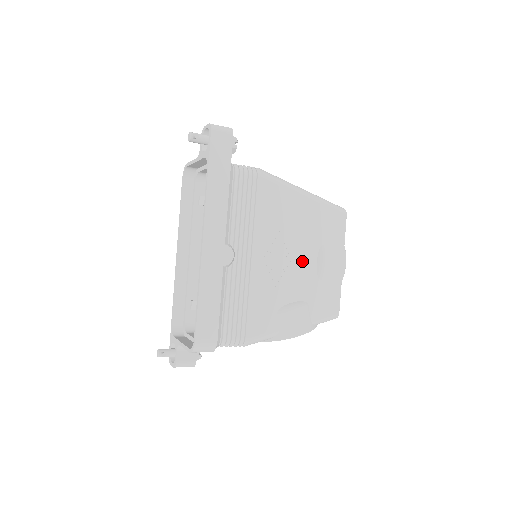
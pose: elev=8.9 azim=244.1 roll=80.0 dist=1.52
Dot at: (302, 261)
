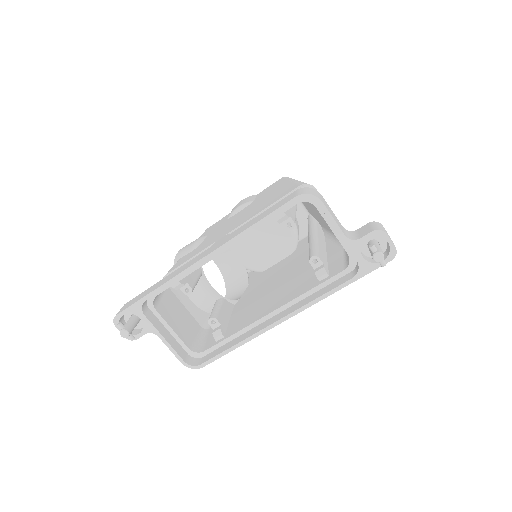
Dot at: occluded
